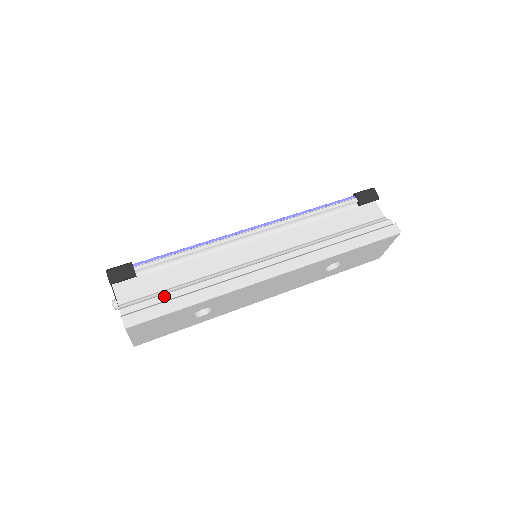
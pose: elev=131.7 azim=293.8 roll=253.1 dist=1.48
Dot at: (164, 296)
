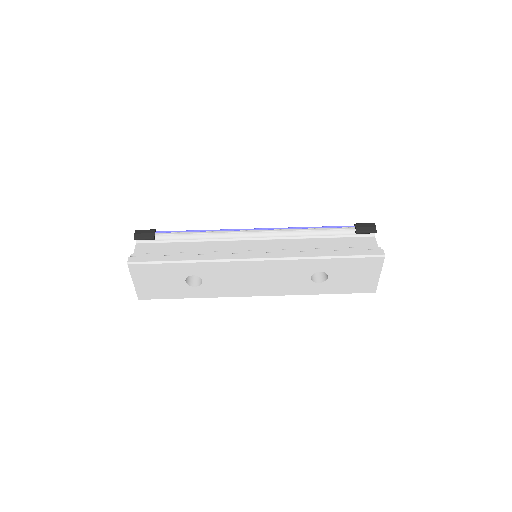
Dot at: (166, 254)
